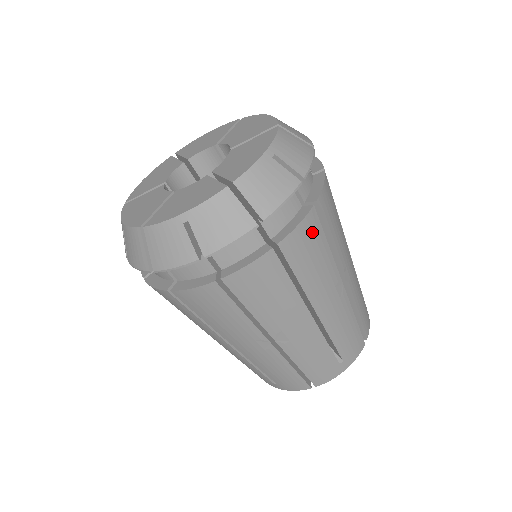
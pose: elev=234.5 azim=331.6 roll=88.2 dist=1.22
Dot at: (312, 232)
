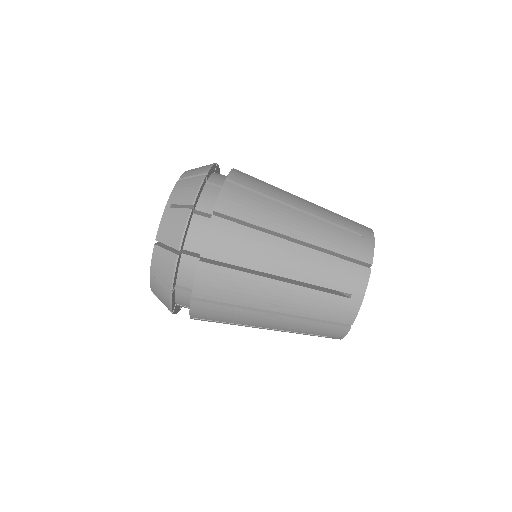
Dot at: (224, 231)
